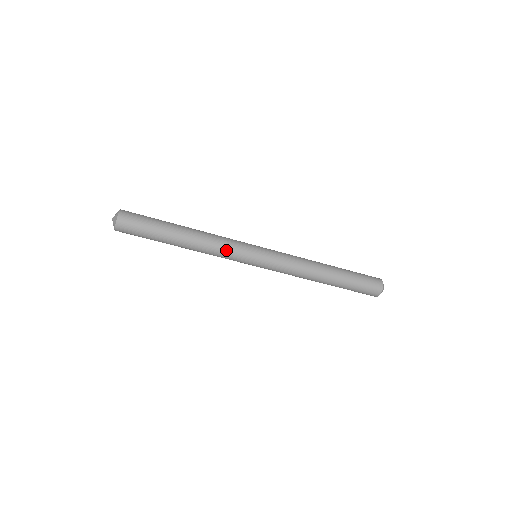
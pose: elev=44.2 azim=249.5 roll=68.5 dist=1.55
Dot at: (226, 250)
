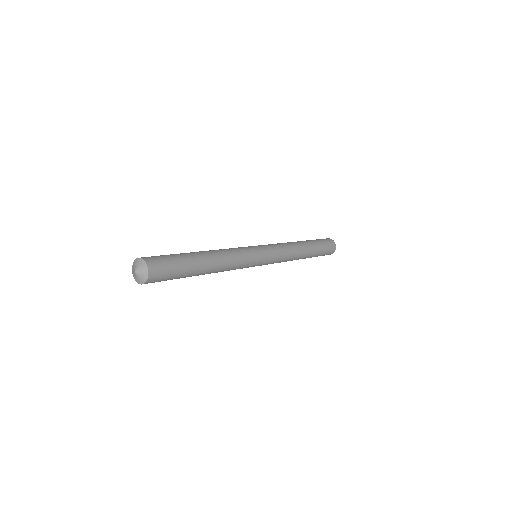
Dot at: (241, 259)
